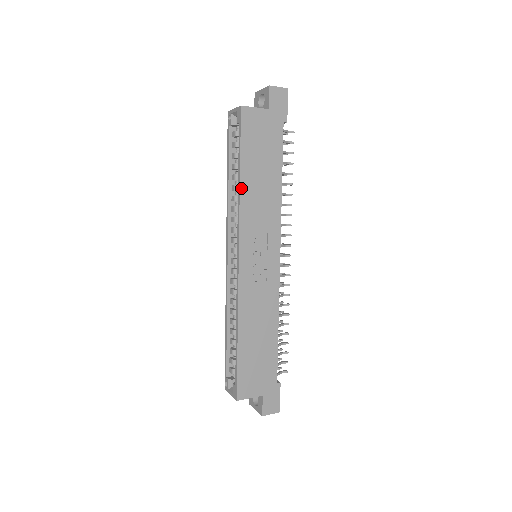
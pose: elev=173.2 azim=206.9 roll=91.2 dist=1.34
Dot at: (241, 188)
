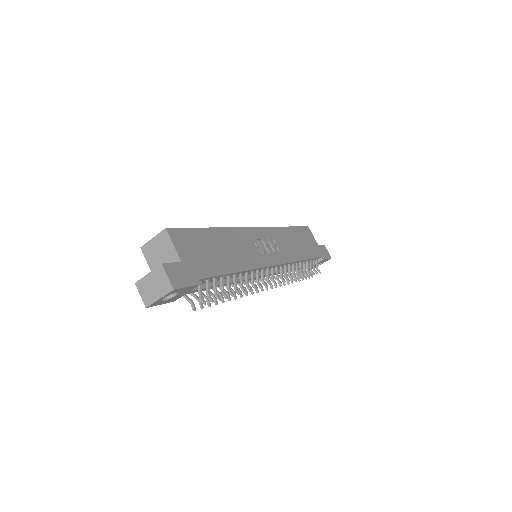
Dot at: (284, 228)
